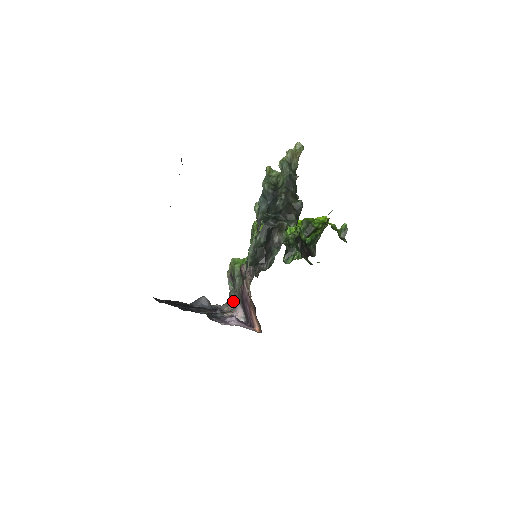
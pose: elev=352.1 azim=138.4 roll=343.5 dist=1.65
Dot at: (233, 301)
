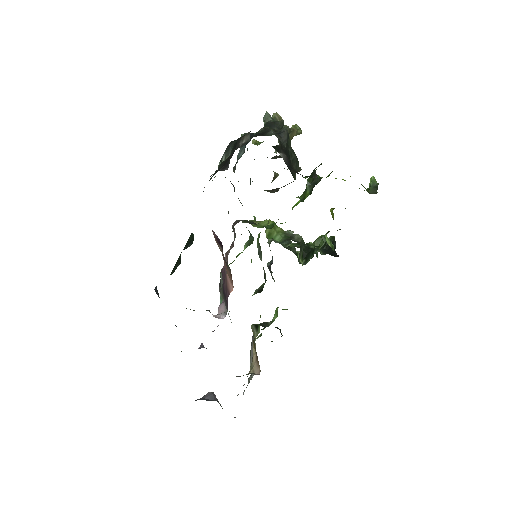
Dot at: occluded
